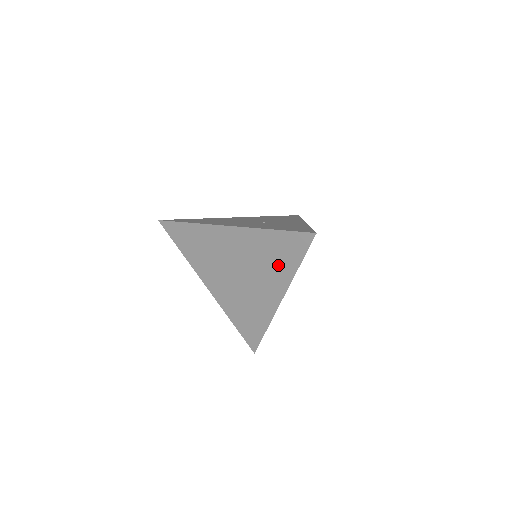
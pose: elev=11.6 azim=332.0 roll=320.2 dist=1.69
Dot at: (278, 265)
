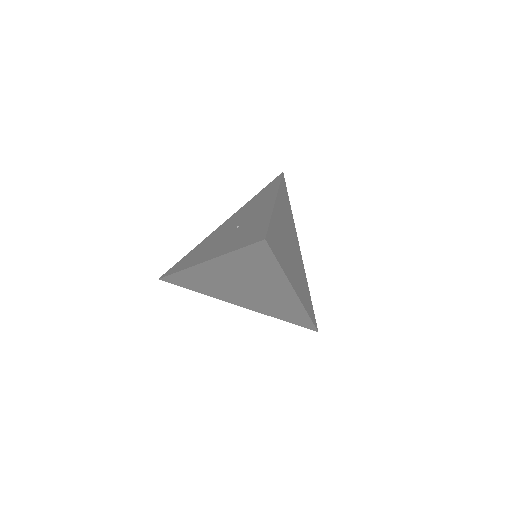
Dot at: (265, 272)
